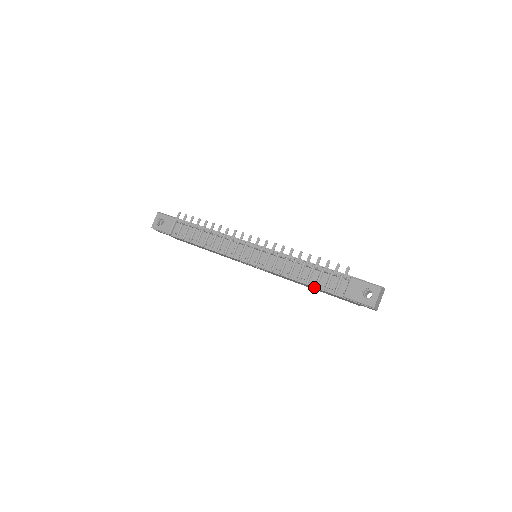
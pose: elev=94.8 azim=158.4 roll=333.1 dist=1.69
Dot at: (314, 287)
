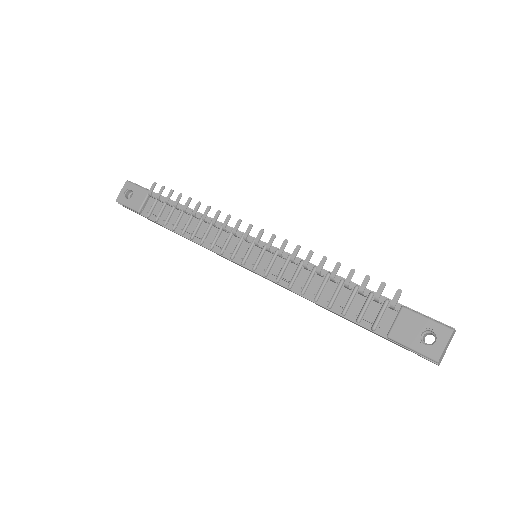
Dot at: (340, 315)
